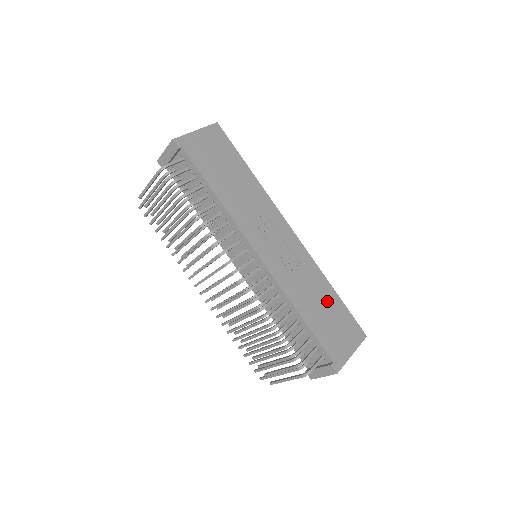
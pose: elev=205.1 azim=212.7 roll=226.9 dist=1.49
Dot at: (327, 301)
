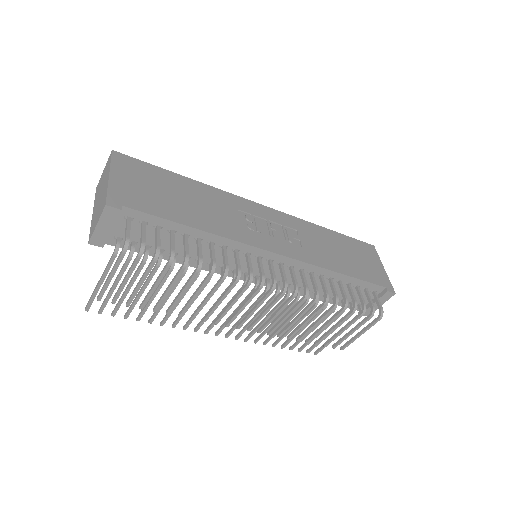
Dot at: (337, 244)
